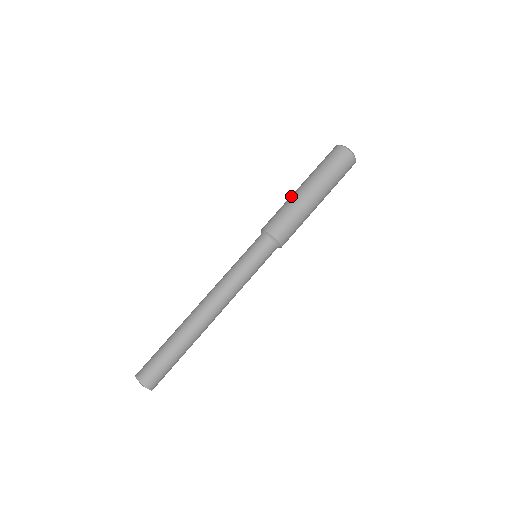
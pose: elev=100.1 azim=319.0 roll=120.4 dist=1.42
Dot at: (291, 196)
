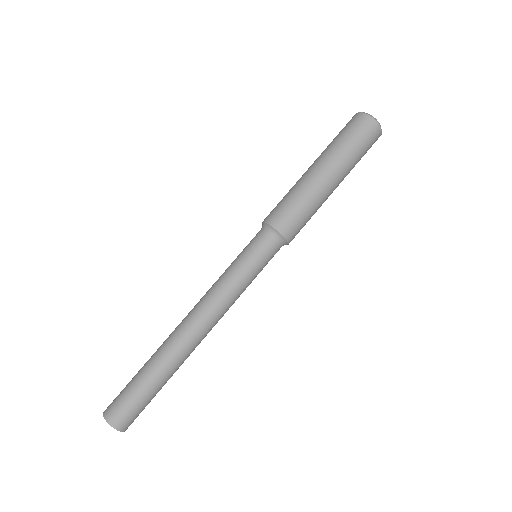
Dot at: occluded
